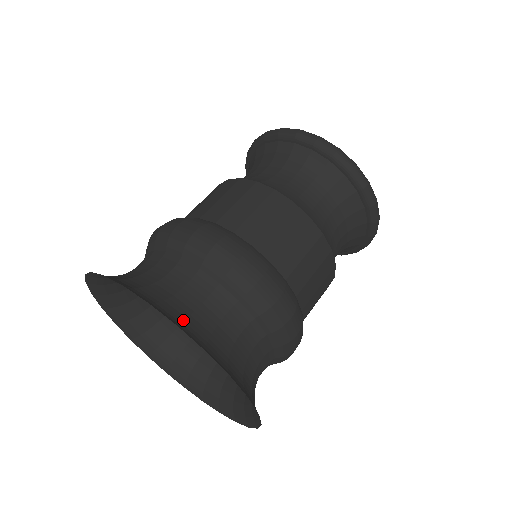
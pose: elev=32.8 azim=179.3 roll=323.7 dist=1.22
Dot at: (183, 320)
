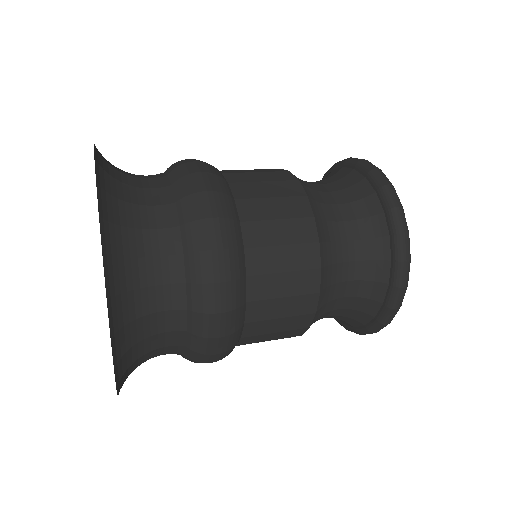
Dot at: (115, 223)
